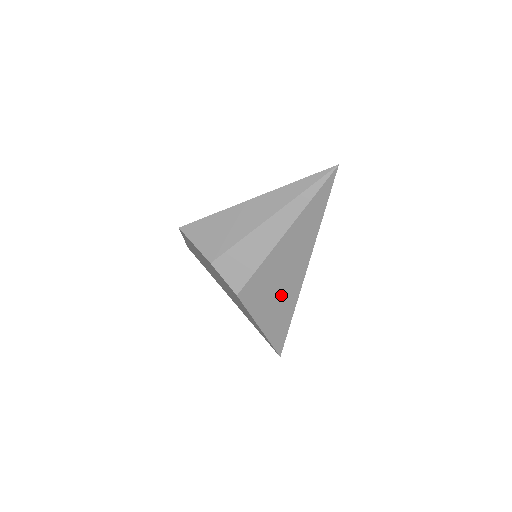
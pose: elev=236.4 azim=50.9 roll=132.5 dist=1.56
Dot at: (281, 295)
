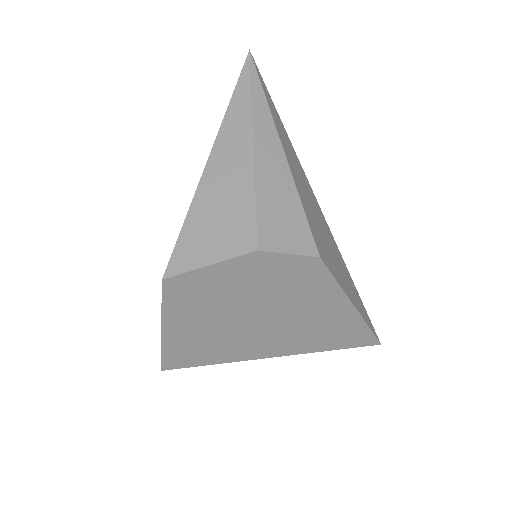
Dot at: (331, 246)
